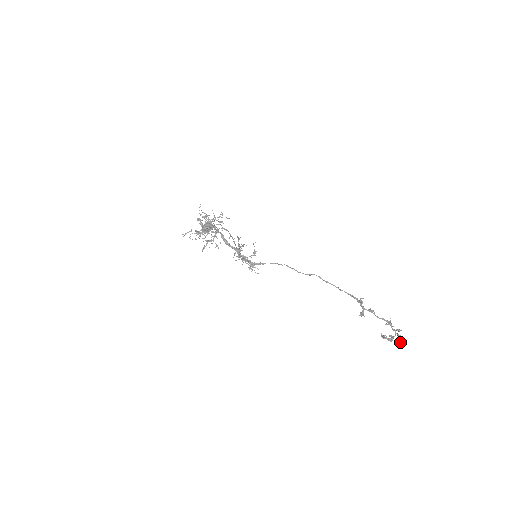
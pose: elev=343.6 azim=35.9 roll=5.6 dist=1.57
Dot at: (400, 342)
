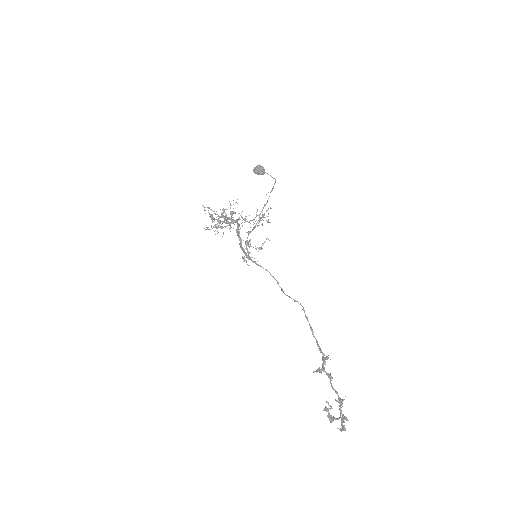
Dot at: (340, 429)
